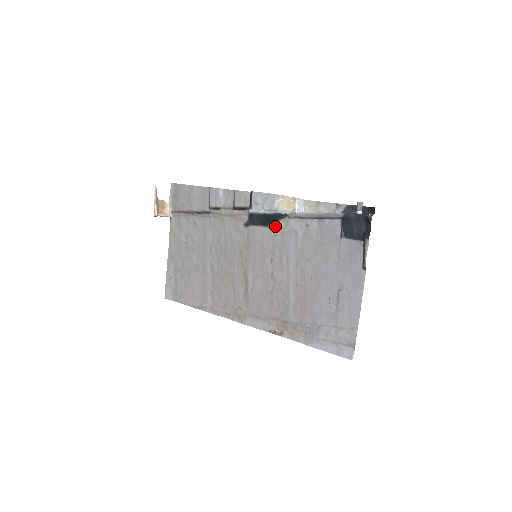
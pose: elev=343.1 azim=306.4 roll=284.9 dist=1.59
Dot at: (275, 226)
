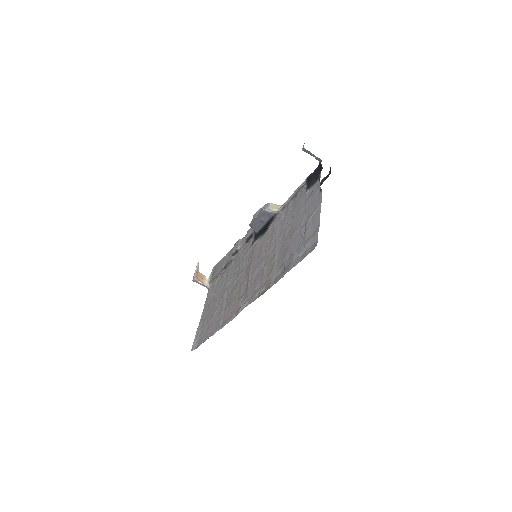
Dot at: (269, 227)
